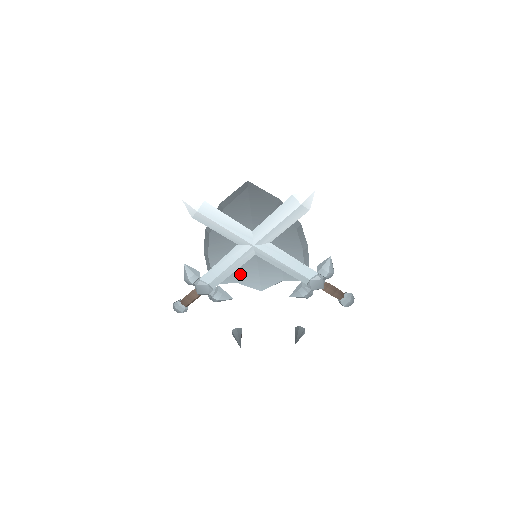
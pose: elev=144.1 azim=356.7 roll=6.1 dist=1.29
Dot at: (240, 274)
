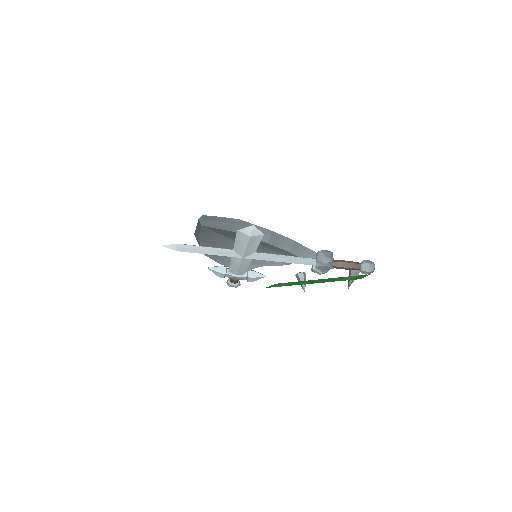
Dot at: (258, 262)
